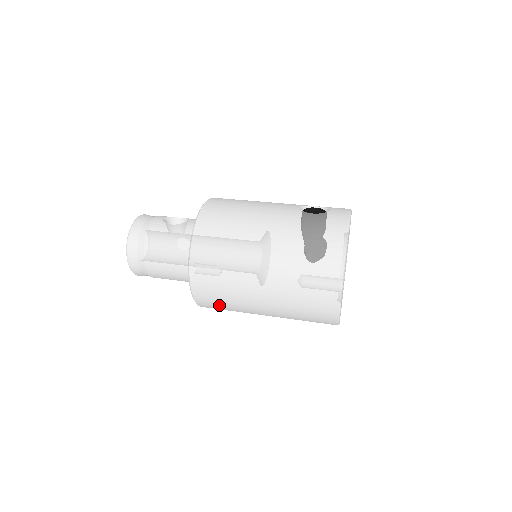
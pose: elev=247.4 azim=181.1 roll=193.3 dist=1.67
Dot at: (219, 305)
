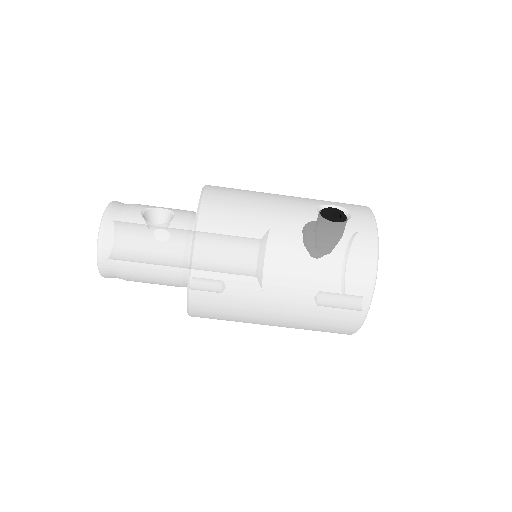
Dot at: (218, 319)
